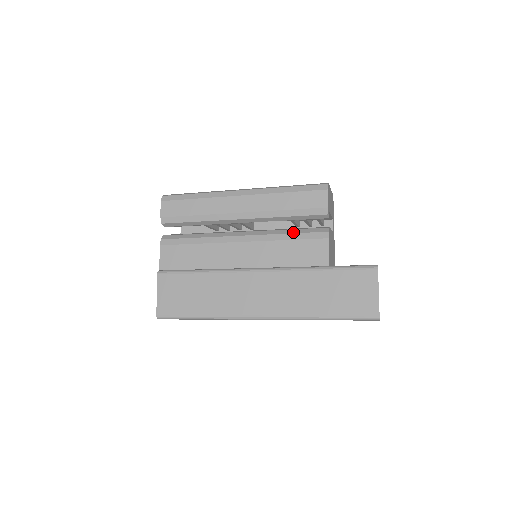
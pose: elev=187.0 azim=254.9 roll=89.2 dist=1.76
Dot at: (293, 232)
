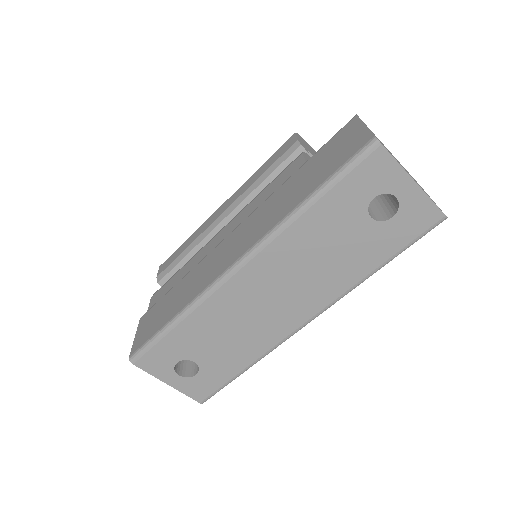
Dot at: occluded
